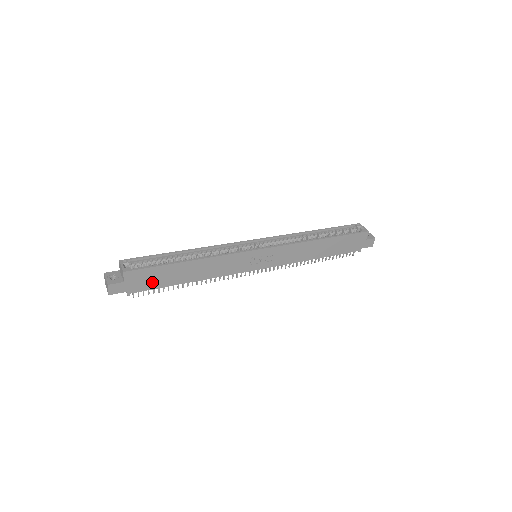
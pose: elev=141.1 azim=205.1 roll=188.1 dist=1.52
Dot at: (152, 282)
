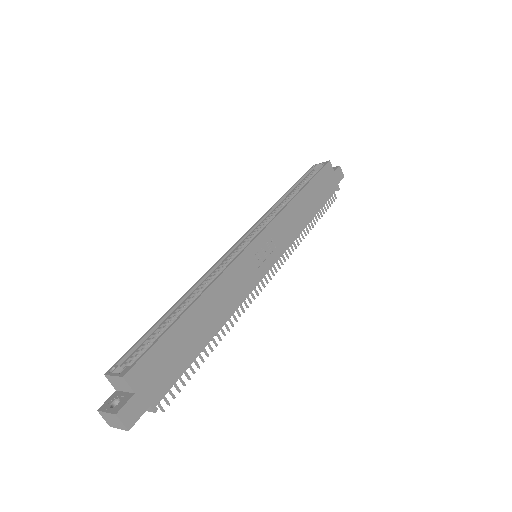
Dot at: (171, 367)
